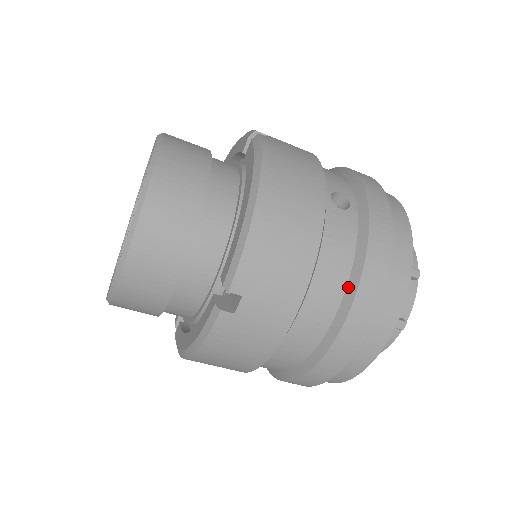
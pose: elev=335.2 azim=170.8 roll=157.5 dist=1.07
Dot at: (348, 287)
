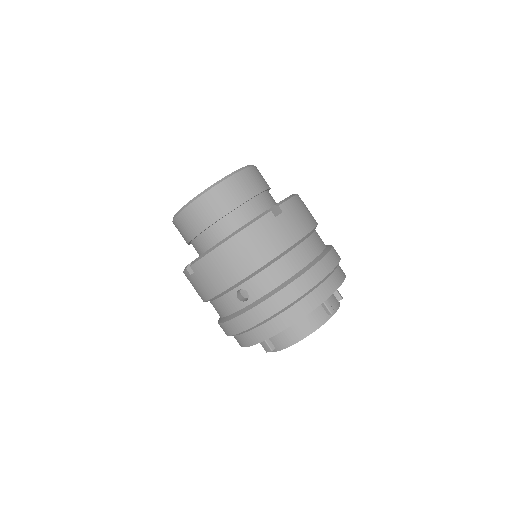
Dot at: (321, 254)
